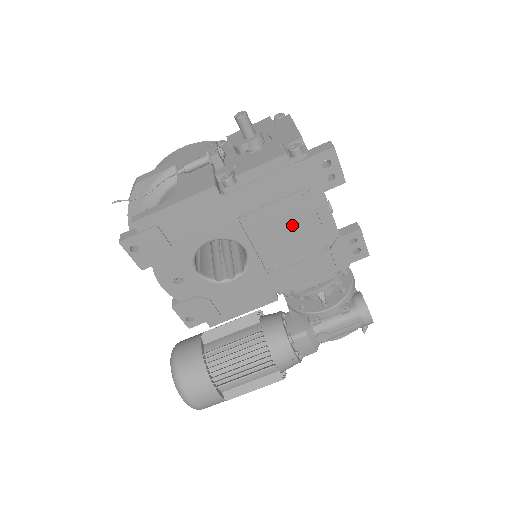
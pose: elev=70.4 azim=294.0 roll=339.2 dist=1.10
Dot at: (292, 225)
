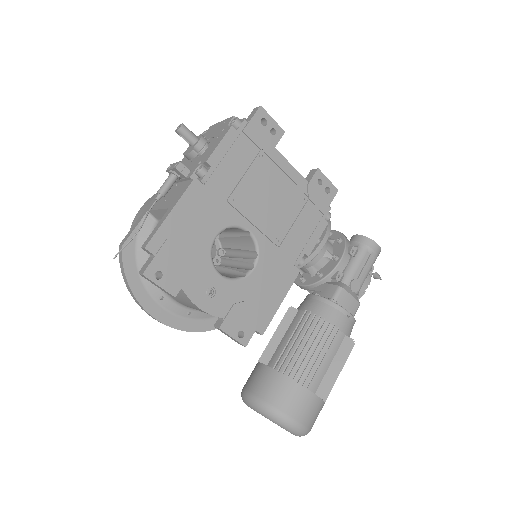
Dot at: (269, 189)
